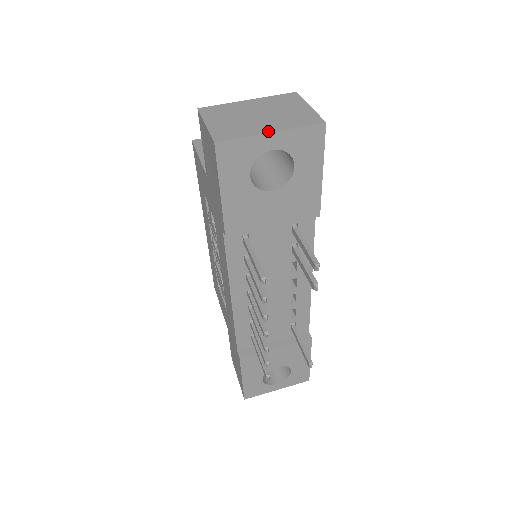
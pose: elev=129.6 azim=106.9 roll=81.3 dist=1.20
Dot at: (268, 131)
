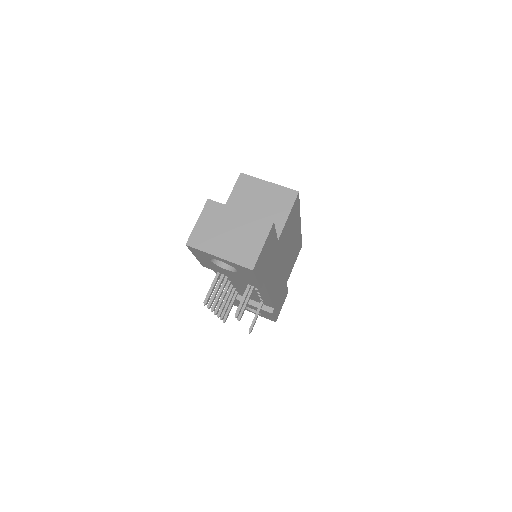
Dot at: (218, 255)
